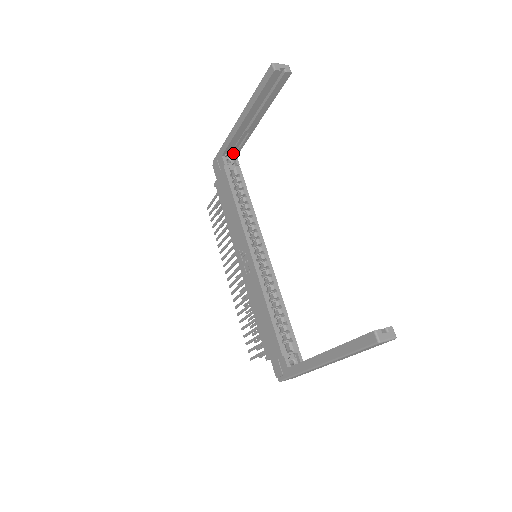
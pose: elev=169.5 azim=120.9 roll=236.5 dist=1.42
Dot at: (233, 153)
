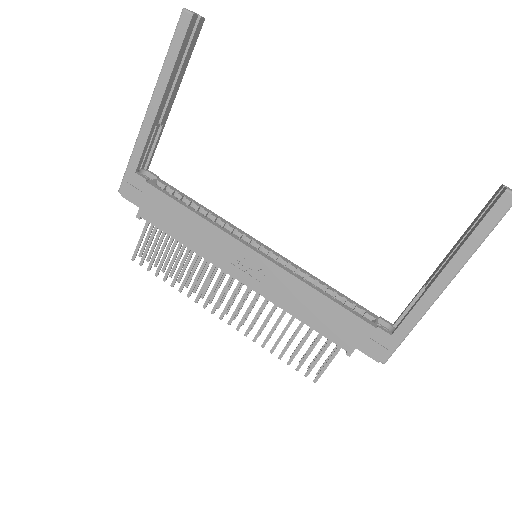
Dot at: (143, 167)
